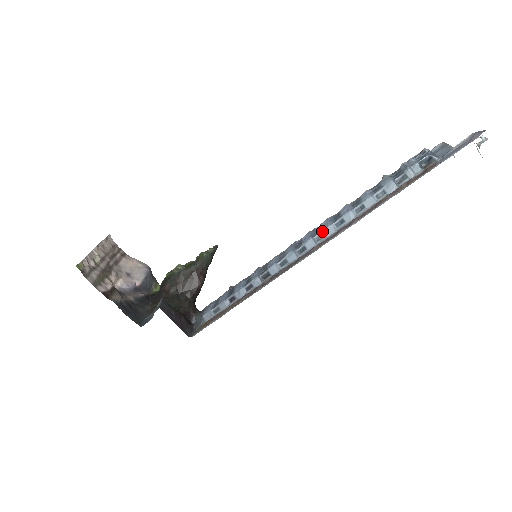
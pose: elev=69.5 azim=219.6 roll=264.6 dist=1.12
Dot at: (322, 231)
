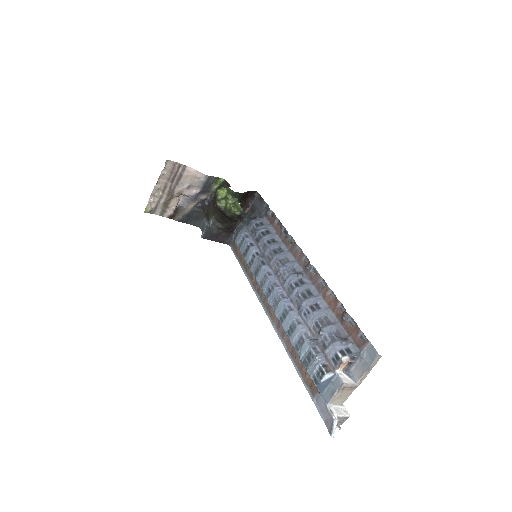
Dot at: occluded
